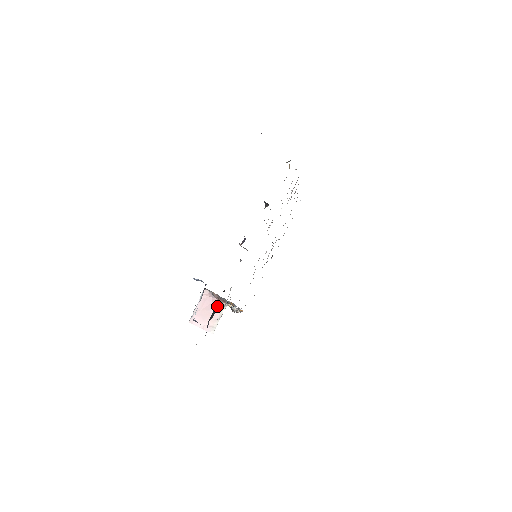
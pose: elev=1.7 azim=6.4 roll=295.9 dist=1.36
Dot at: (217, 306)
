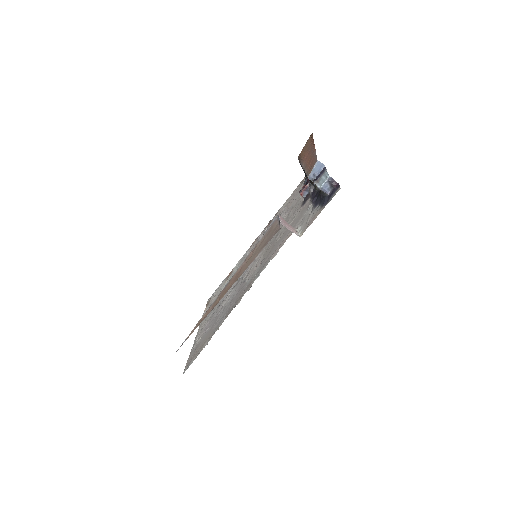
Dot at: (324, 193)
